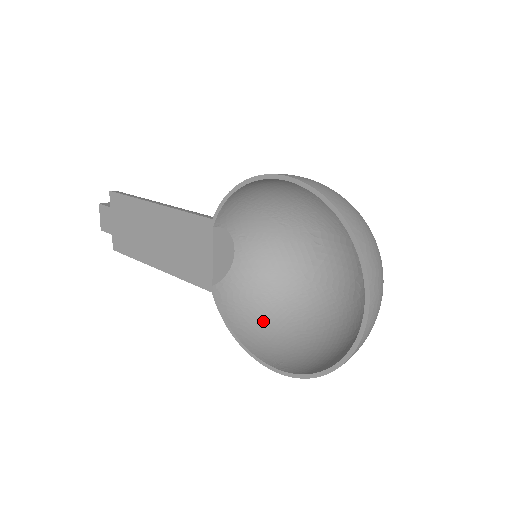
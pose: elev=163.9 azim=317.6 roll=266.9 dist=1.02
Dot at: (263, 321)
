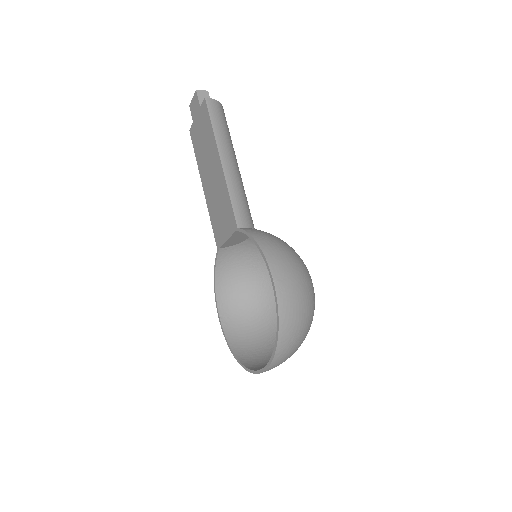
Dot at: (239, 281)
